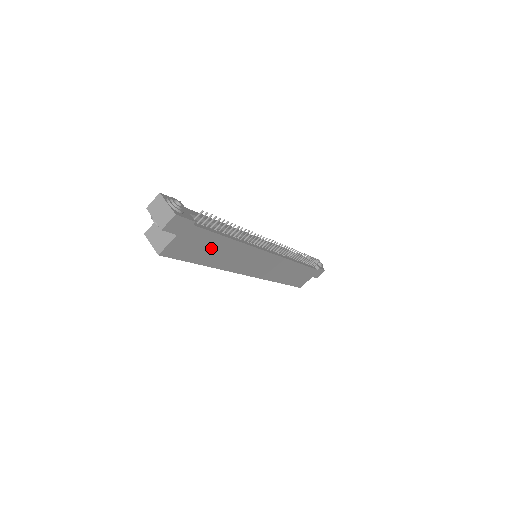
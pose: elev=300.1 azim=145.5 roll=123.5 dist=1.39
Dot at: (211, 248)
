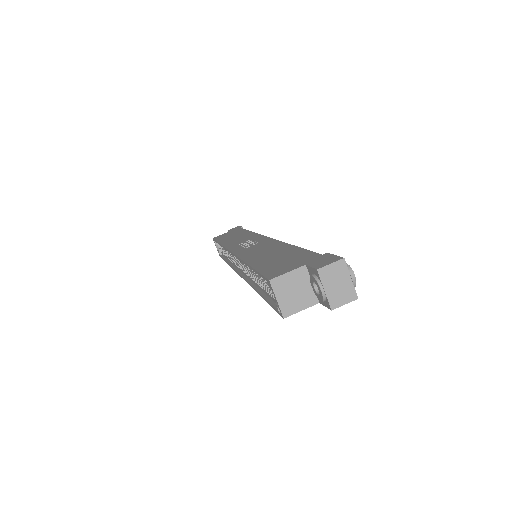
Dot at: occluded
